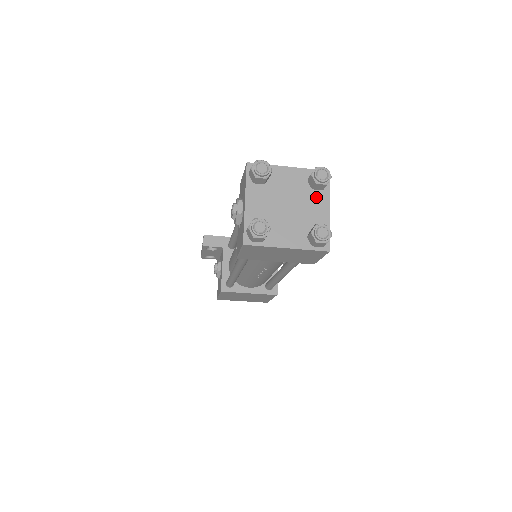
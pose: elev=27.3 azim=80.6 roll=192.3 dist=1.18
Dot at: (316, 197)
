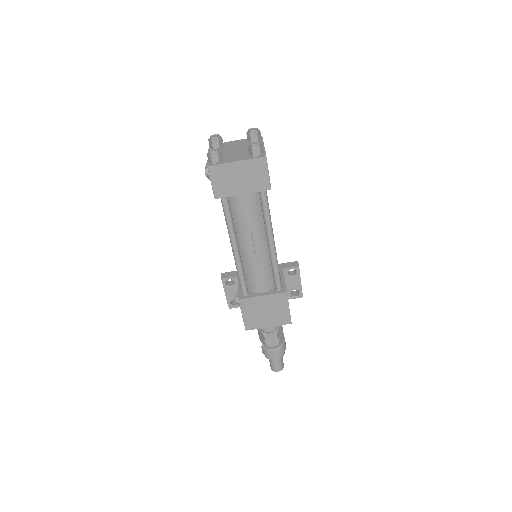
Dot at: occluded
